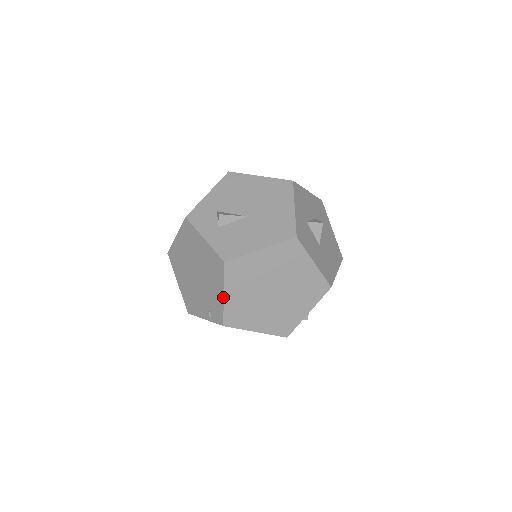
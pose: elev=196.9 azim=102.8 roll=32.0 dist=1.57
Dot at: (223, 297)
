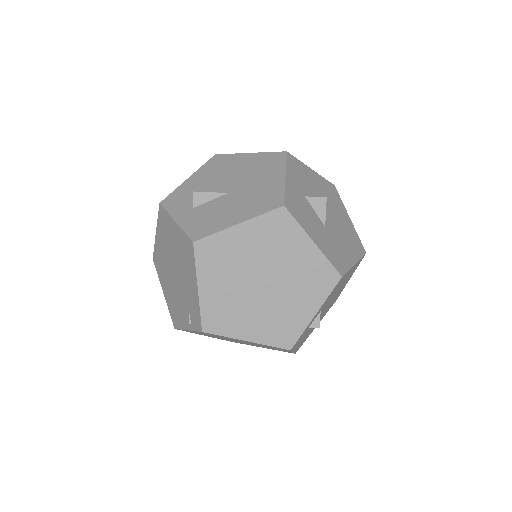
Dot at: (197, 291)
